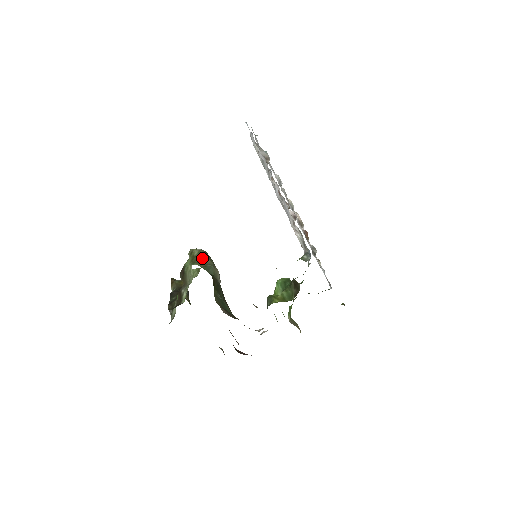
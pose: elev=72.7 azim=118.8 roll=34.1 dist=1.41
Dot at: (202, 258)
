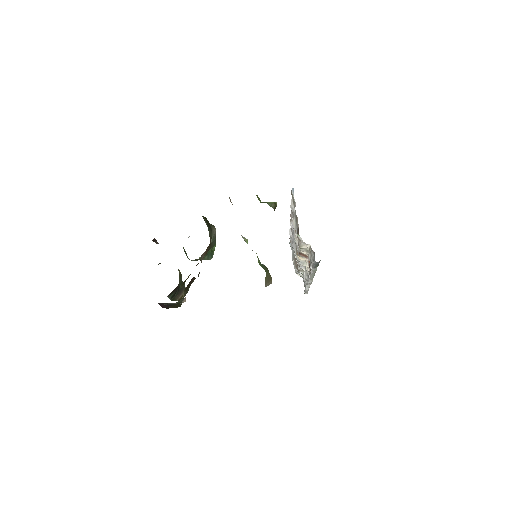
Dot at: occluded
